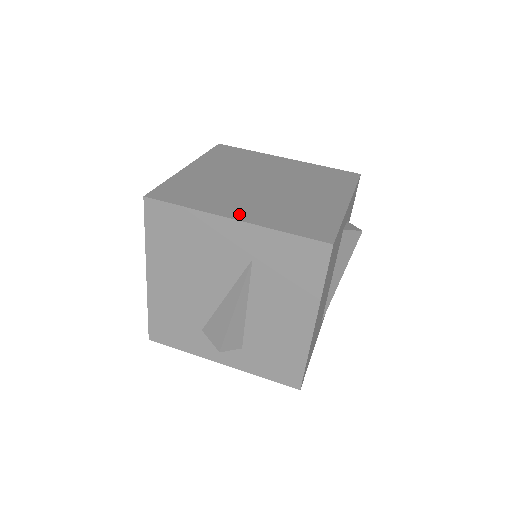
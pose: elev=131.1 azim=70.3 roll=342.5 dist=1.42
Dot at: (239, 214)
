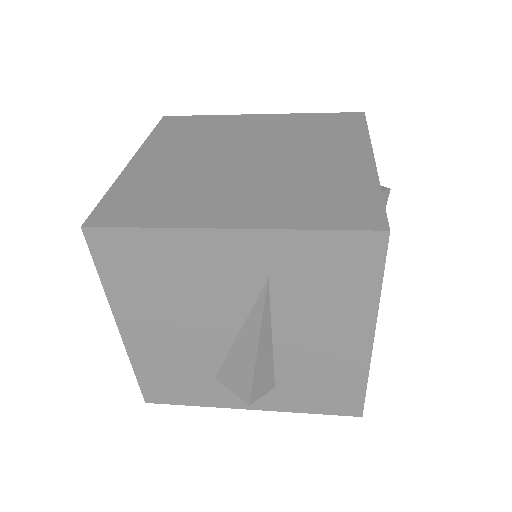
Dot at: (233, 218)
